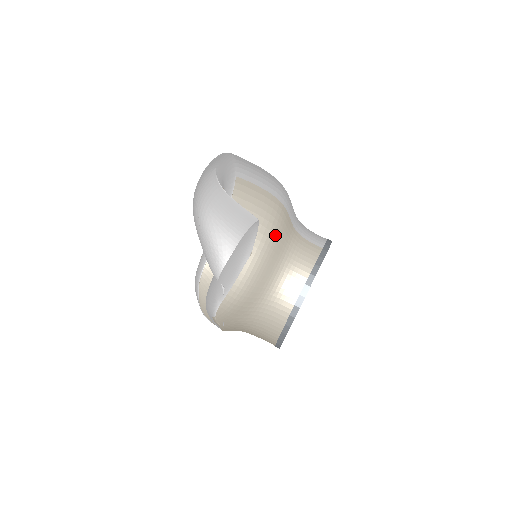
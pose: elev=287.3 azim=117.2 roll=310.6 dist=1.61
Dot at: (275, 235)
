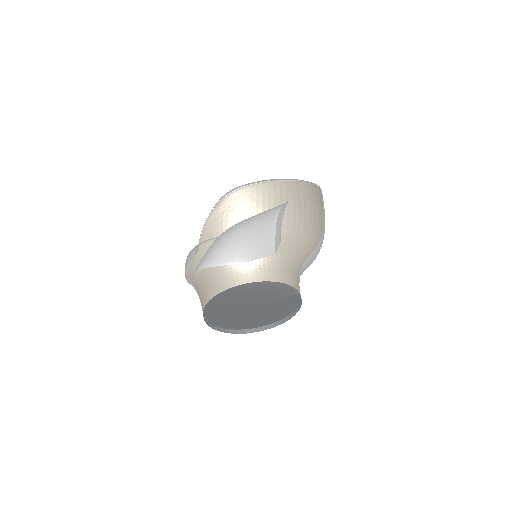
Dot at: (301, 236)
